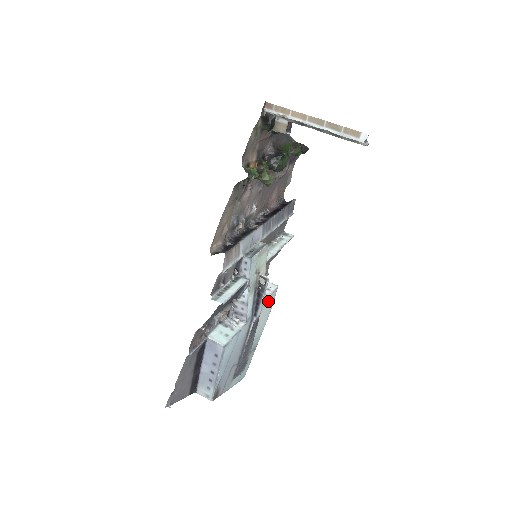
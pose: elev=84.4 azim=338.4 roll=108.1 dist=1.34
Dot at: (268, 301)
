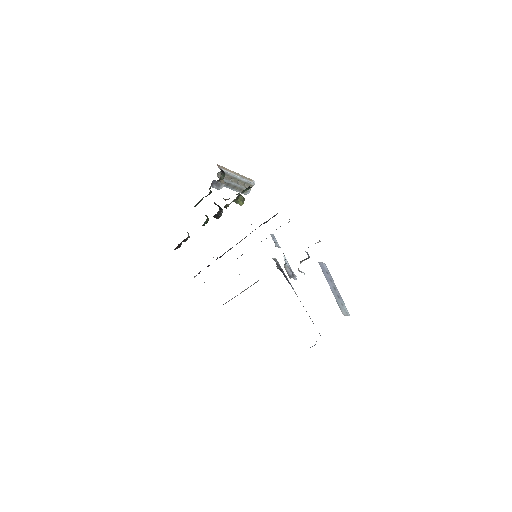
Dot at: occluded
